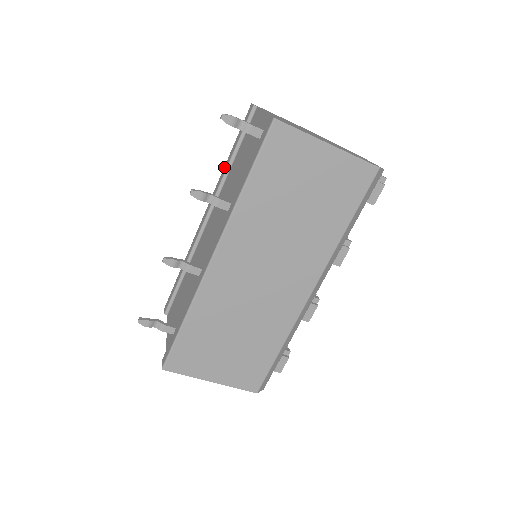
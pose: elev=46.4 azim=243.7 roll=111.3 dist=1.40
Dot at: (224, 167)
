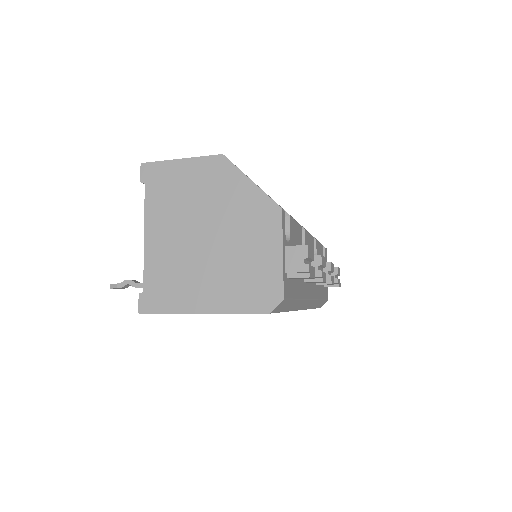
Dot at: occluded
